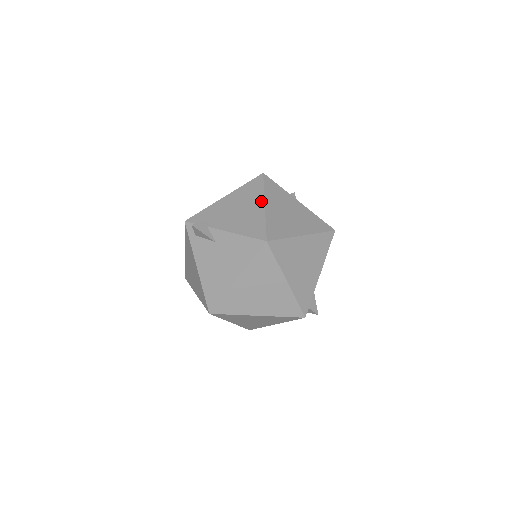
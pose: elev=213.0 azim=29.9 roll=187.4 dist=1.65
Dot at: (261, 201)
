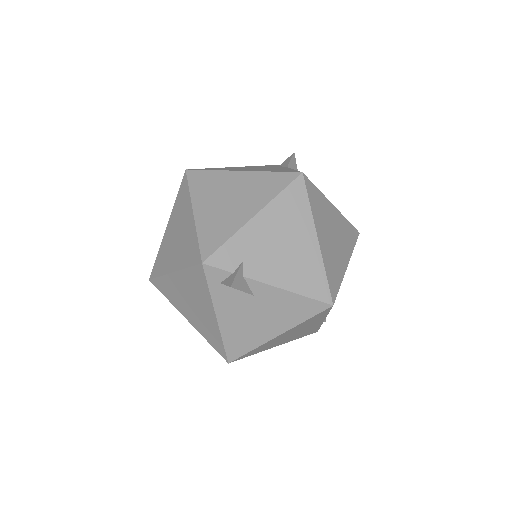
Dot at: (312, 231)
